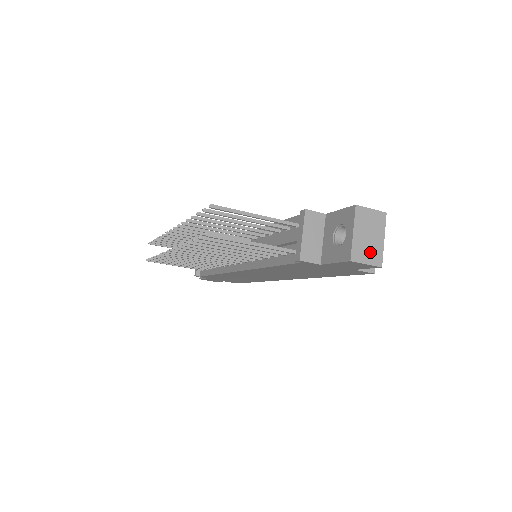
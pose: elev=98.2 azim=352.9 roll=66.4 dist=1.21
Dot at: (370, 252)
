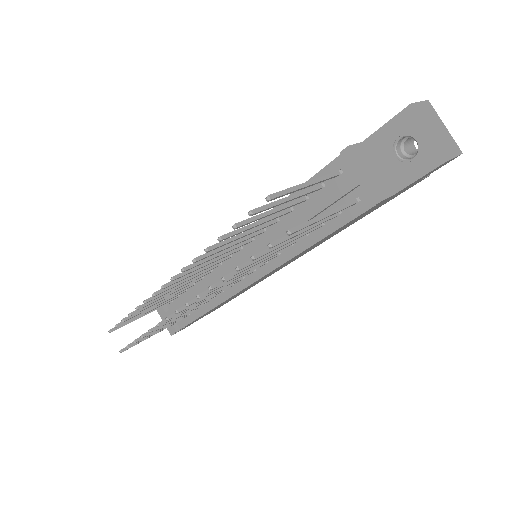
Dot at: (449, 144)
